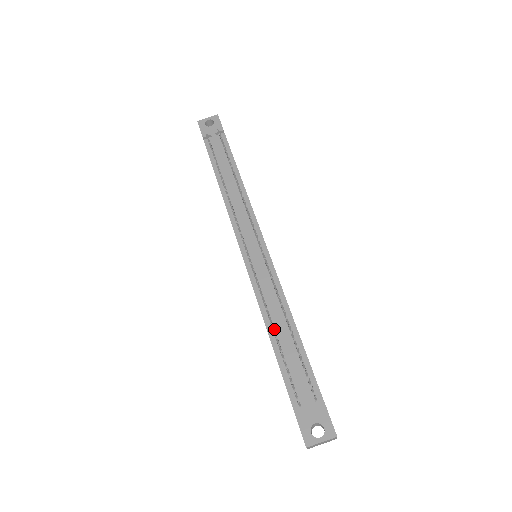
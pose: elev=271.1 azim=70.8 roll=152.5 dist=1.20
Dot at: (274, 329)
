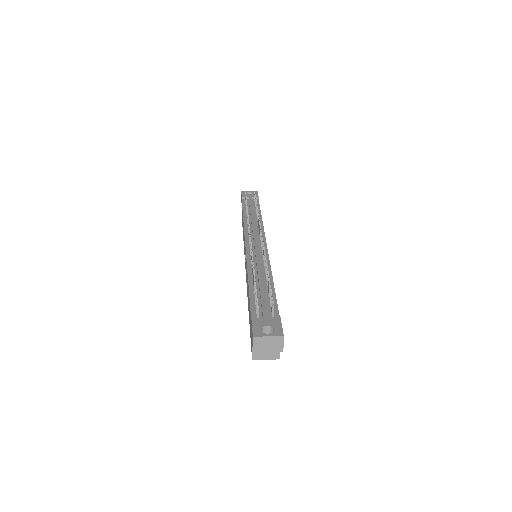
Dot at: (254, 271)
